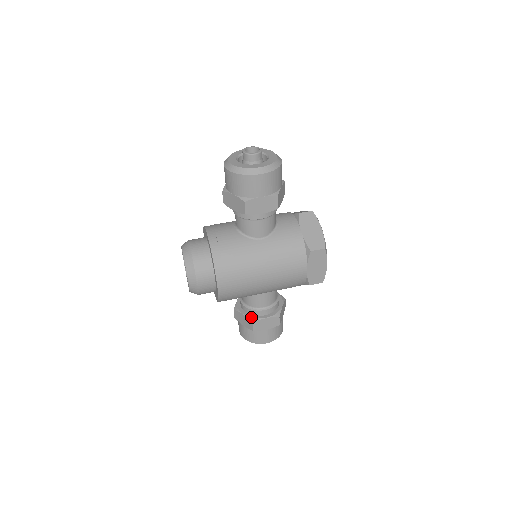
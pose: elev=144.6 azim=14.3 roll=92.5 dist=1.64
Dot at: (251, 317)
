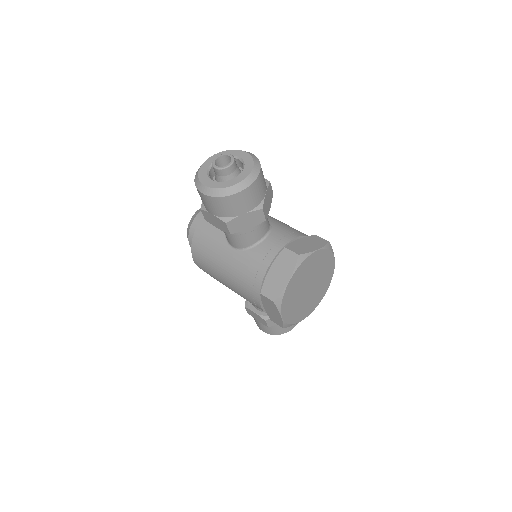
Dot at: (248, 301)
